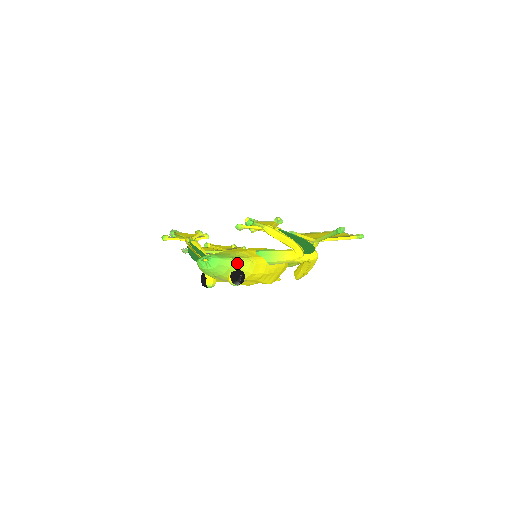
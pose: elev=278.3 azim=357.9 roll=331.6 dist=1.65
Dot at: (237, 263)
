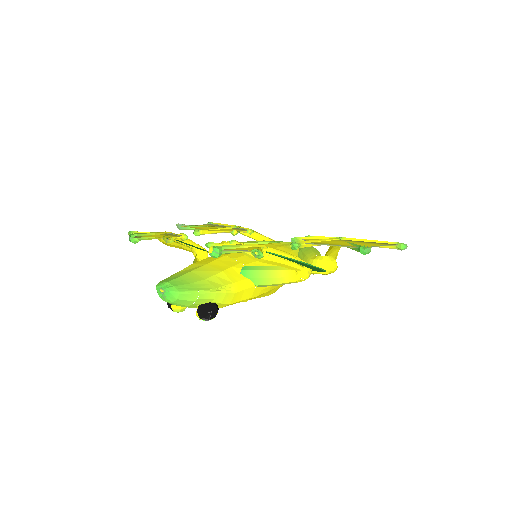
Dot at: (205, 296)
